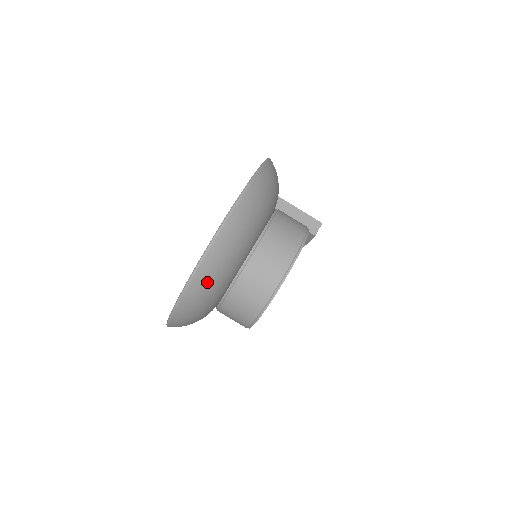
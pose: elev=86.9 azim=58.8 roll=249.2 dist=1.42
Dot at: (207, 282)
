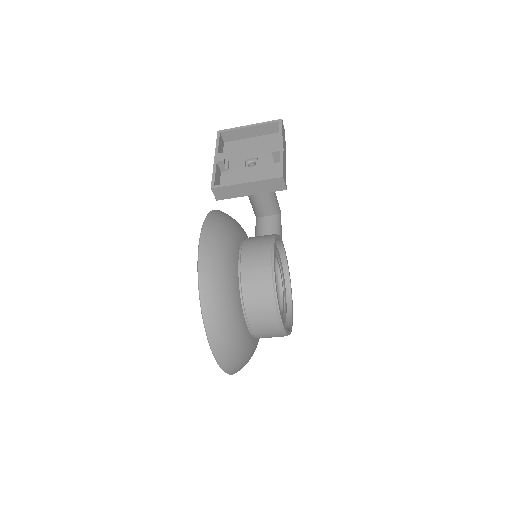
Dot at: occluded
